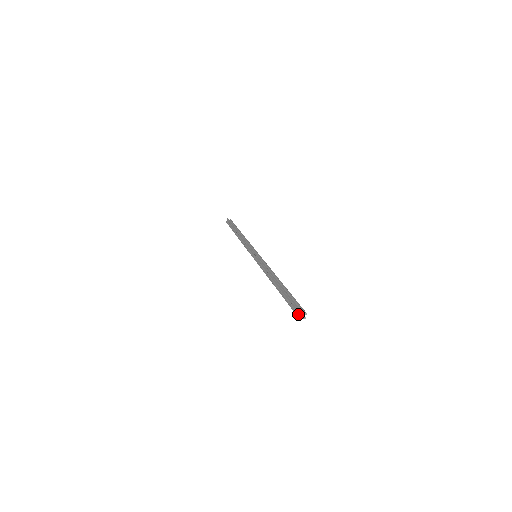
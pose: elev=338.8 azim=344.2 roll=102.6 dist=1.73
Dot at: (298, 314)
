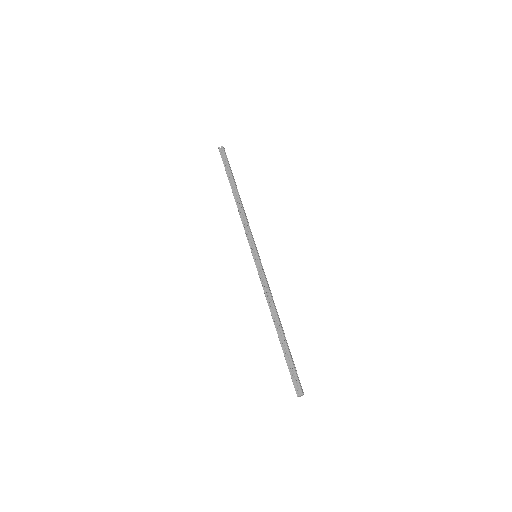
Dot at: (297, 390)
